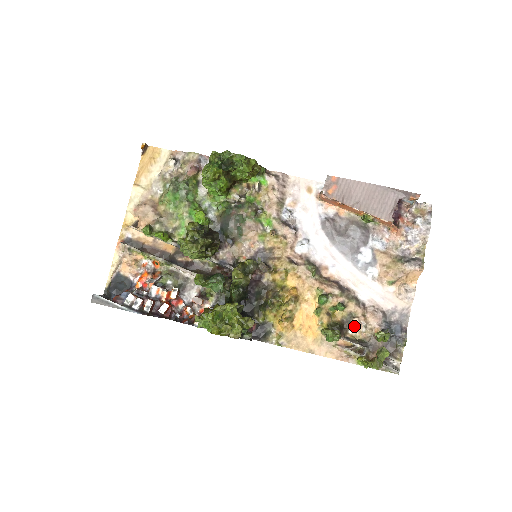
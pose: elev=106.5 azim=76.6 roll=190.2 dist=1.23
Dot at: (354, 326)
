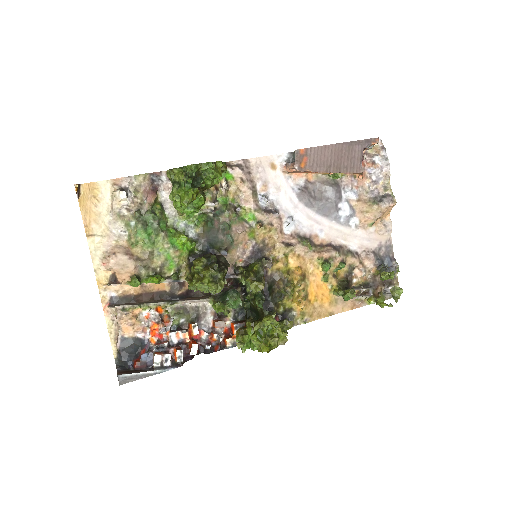
Dot at: (356, 275)
